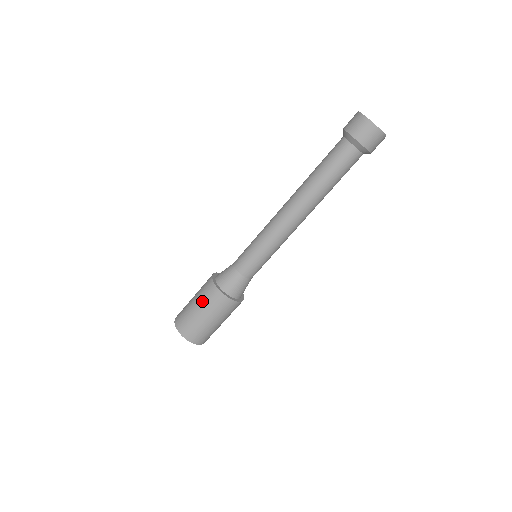
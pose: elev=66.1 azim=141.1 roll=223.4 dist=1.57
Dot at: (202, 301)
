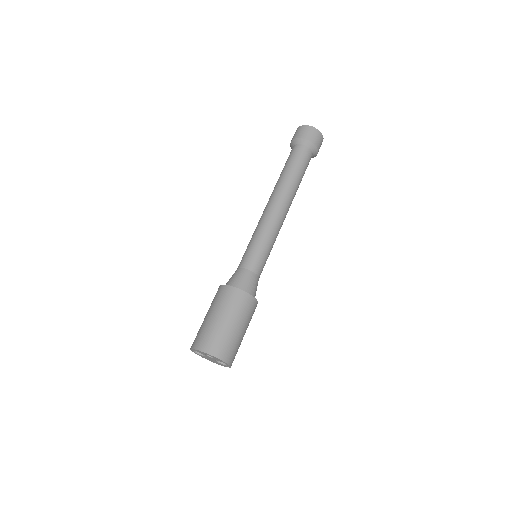
Dot at: occluded
